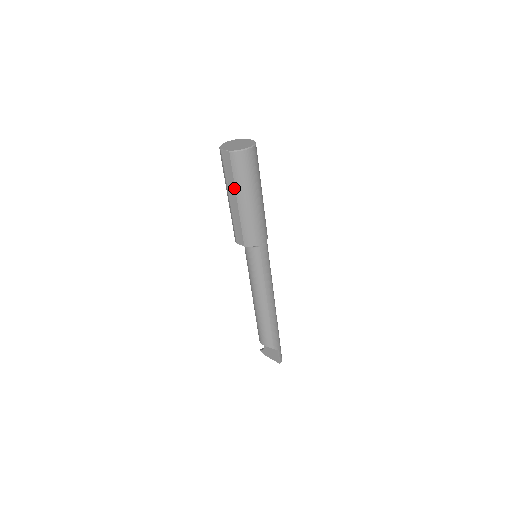
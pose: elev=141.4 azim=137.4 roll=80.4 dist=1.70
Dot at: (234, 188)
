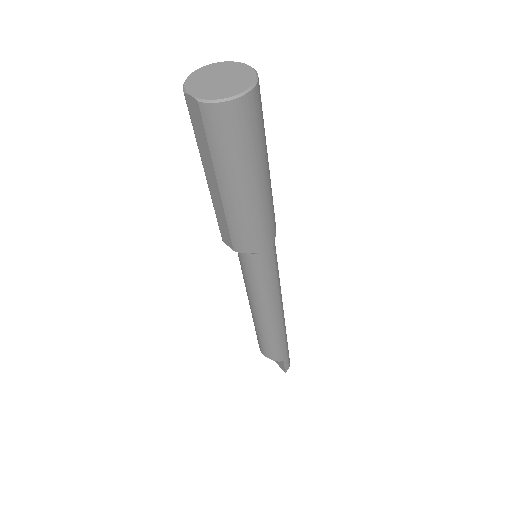
Dot at: (212, 166)
